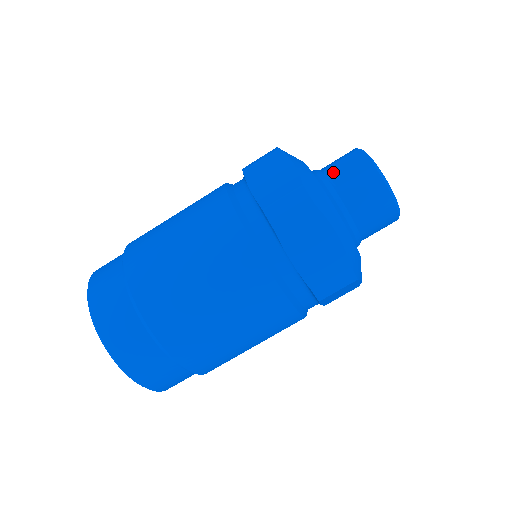
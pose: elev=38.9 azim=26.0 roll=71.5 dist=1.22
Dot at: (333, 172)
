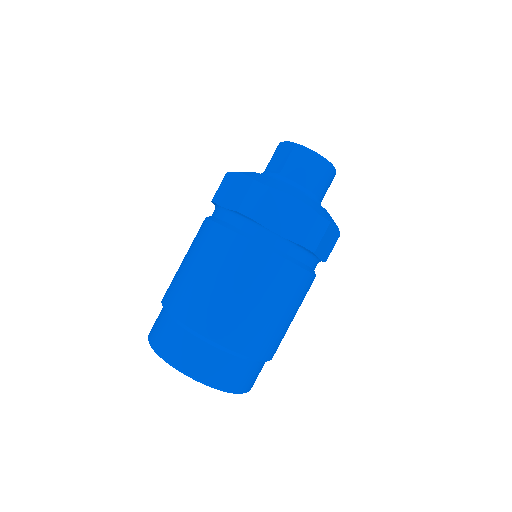
Dot at: (272, 166)
